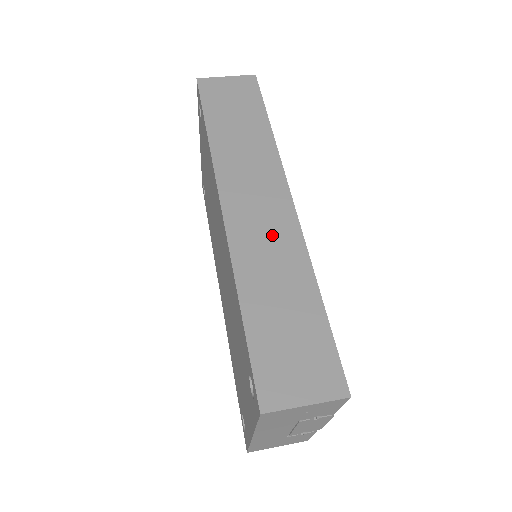
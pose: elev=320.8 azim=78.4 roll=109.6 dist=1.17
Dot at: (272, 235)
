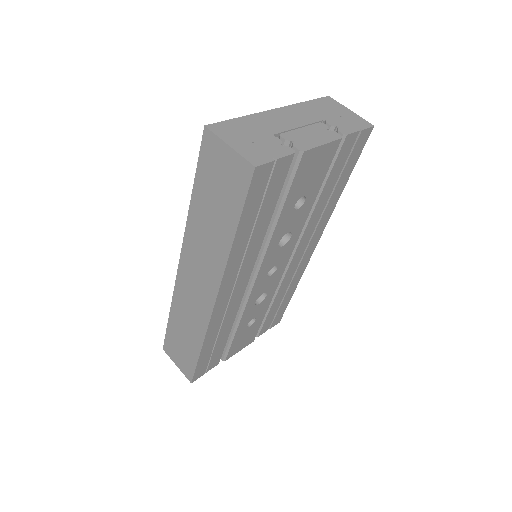
Dot at: (195, 306)
